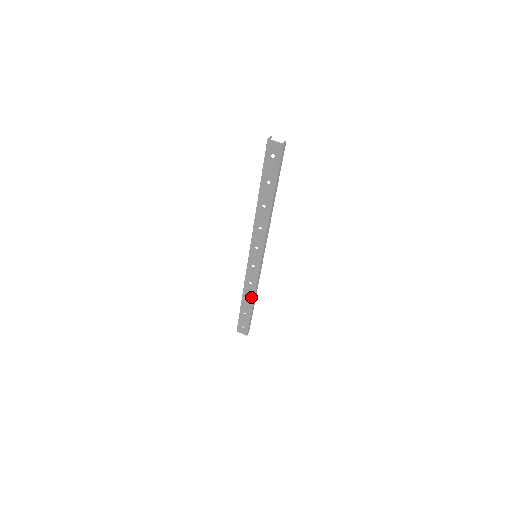
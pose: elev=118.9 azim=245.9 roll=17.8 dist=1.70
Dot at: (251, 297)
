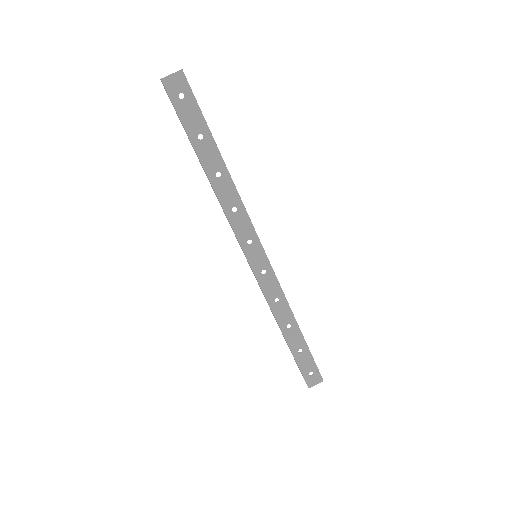
Dot at: (290, 319)
